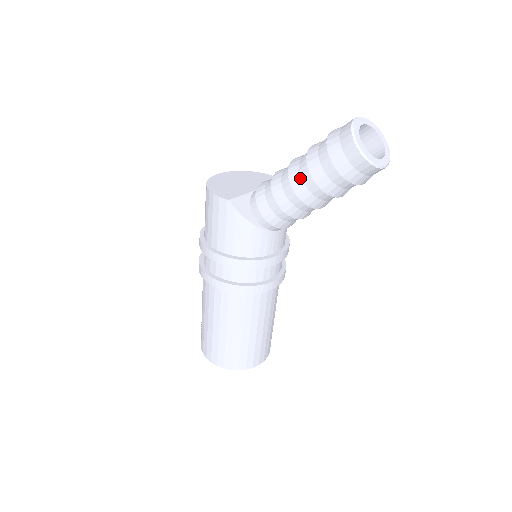
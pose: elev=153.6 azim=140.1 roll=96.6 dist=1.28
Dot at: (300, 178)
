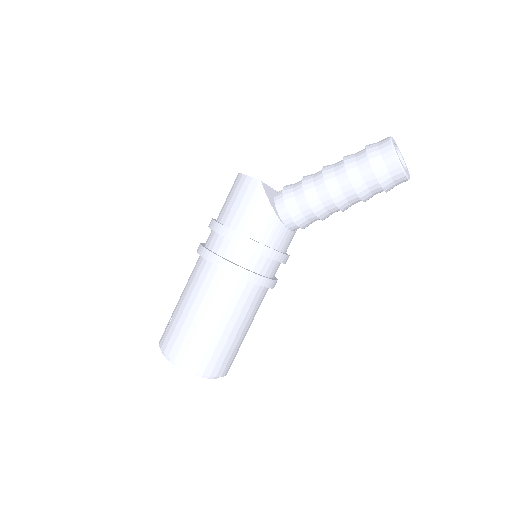
Dot at: (334, 173)
